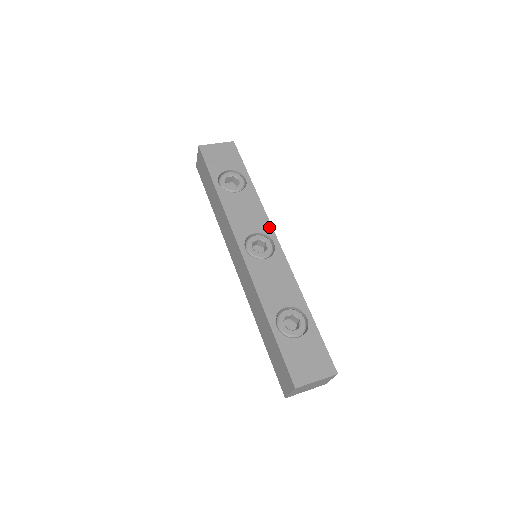
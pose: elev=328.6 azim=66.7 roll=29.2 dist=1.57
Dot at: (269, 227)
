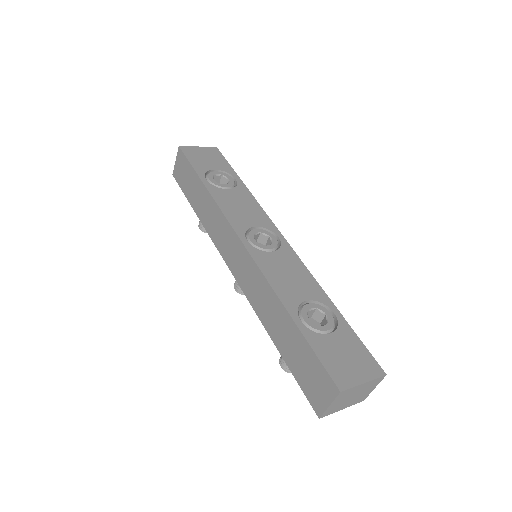
Dot at: (270, 222)
